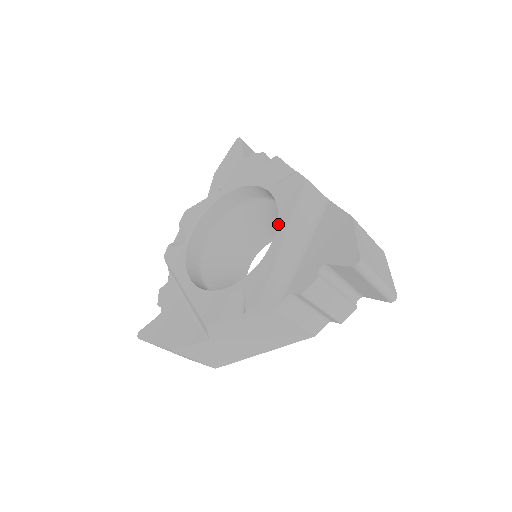
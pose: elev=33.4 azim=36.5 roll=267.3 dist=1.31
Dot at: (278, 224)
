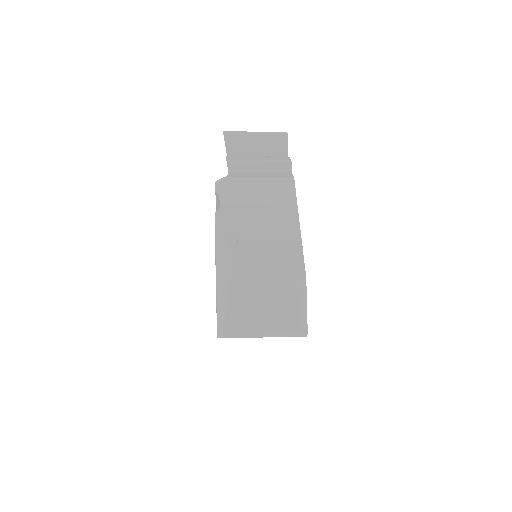
Dot at: occluded
